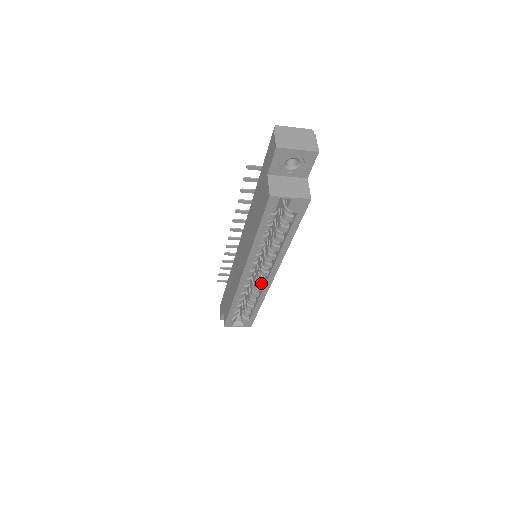
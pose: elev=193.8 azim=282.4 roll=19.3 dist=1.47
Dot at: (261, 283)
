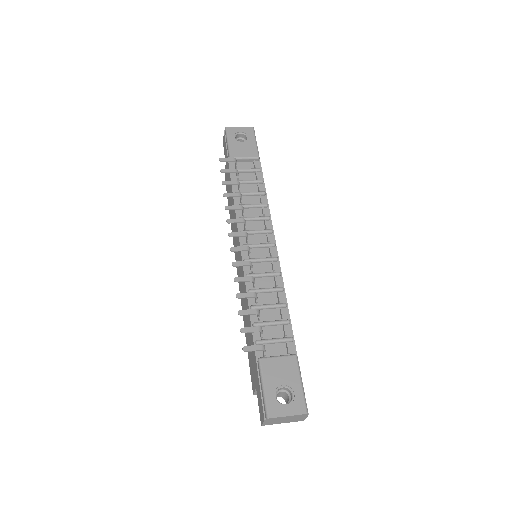
Dot at: occluded
